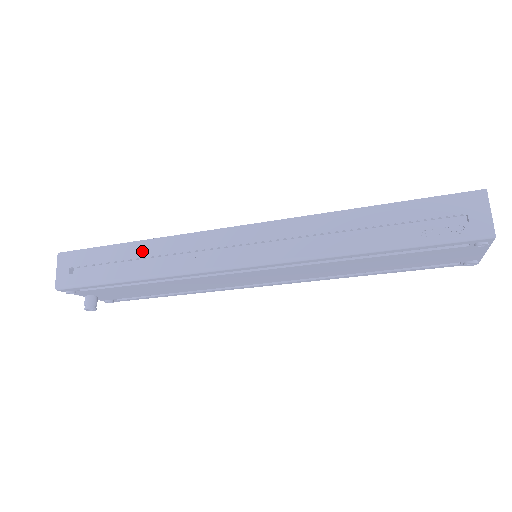
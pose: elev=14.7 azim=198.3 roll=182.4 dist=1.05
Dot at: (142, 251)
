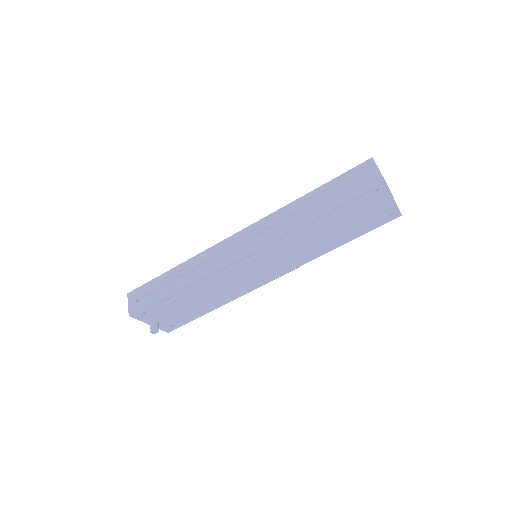
Dot at: (180, 270)
